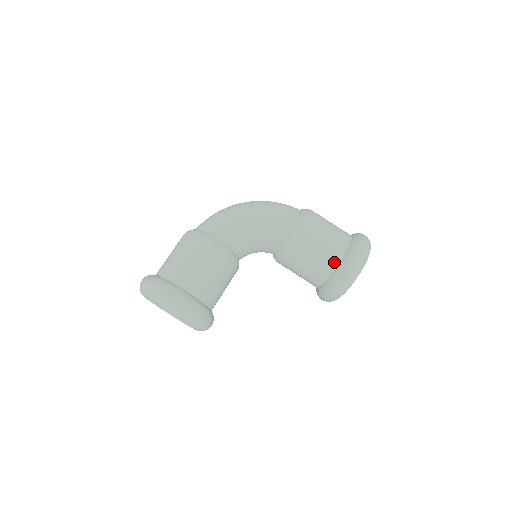
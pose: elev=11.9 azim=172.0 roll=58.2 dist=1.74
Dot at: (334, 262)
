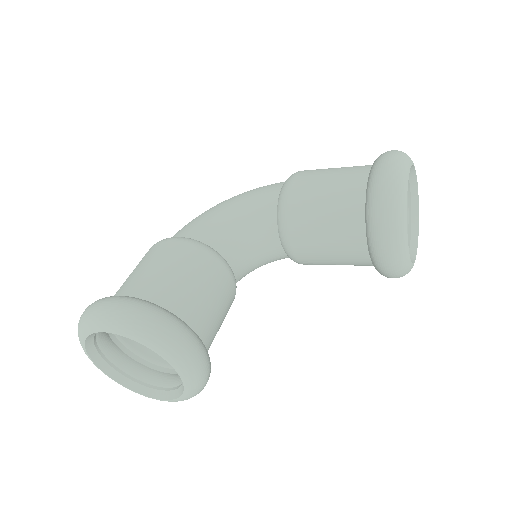
Dot at: (359, 185)
